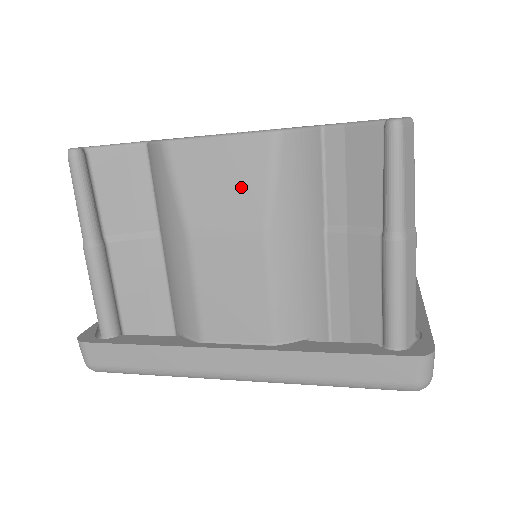
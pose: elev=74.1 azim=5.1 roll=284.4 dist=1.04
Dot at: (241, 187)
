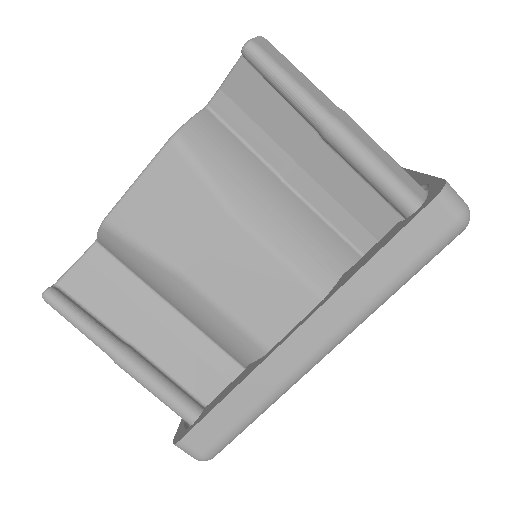
Dot at: (186, 200)
